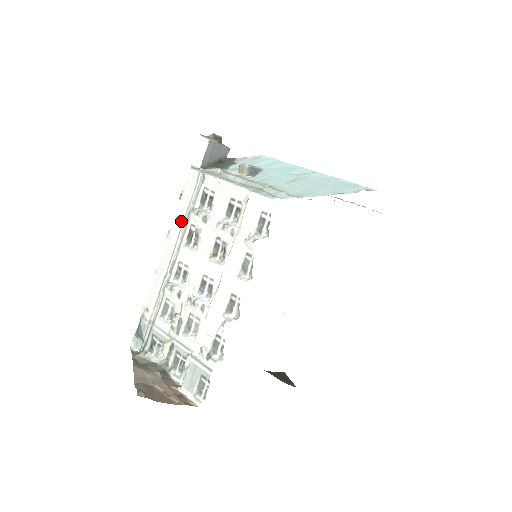
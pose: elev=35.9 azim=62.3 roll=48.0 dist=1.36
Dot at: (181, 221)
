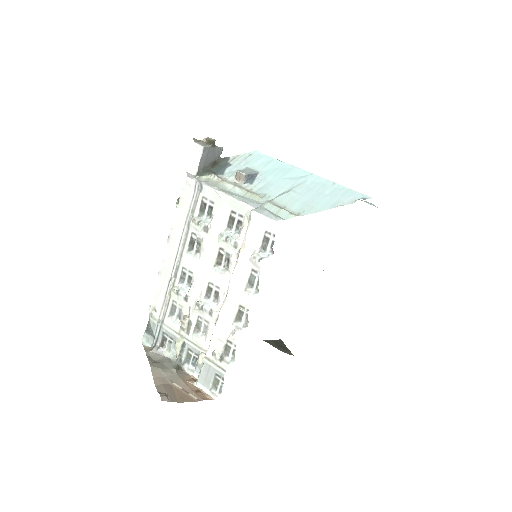
Dot at: (181, 229)
